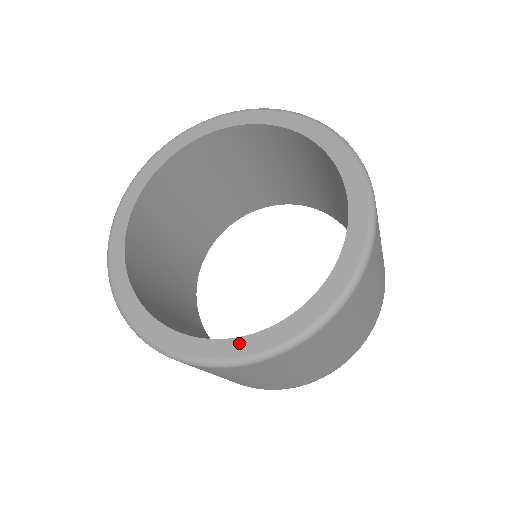
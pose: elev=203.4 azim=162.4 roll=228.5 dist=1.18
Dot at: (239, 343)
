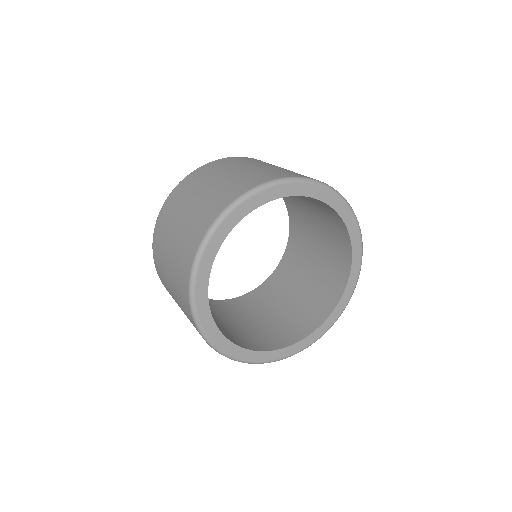
Dot at: (318, 332)
